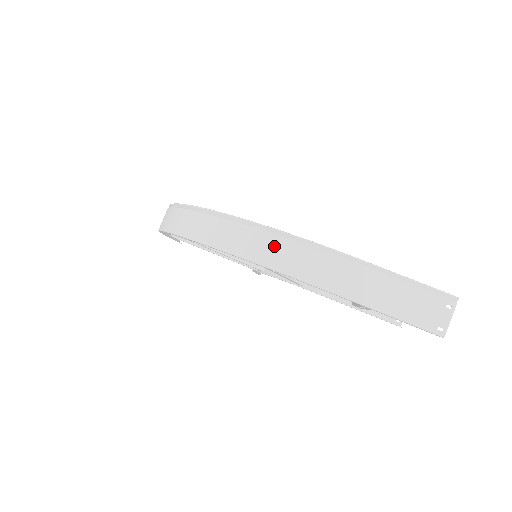
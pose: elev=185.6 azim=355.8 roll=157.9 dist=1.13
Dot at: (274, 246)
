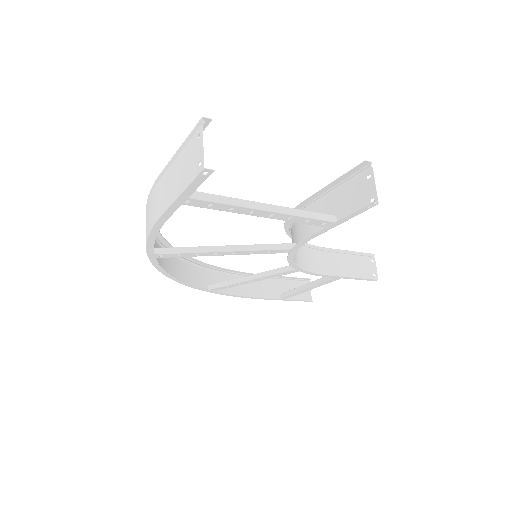
Dot at: occluded
